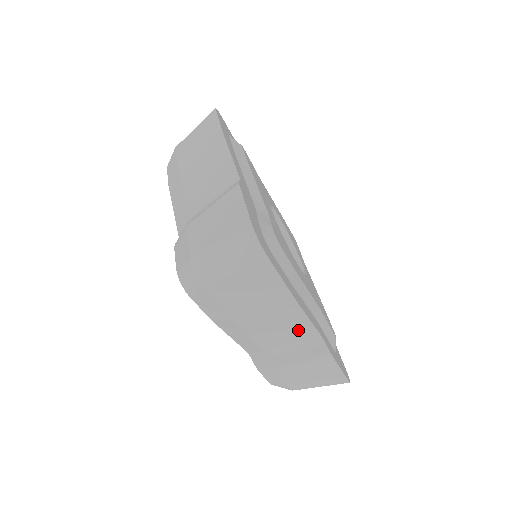
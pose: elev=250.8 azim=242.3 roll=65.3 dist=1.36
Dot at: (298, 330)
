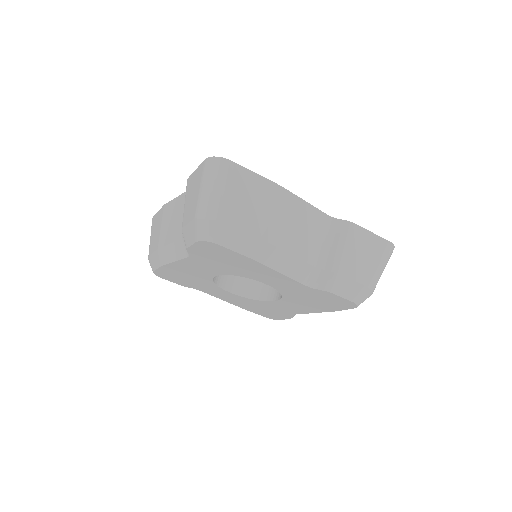
Dot at: (310, 220)
